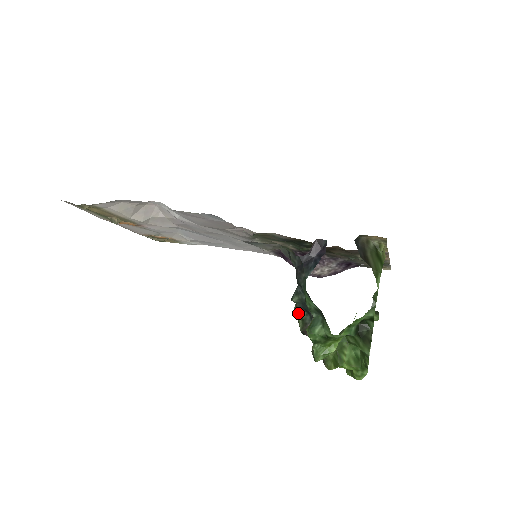
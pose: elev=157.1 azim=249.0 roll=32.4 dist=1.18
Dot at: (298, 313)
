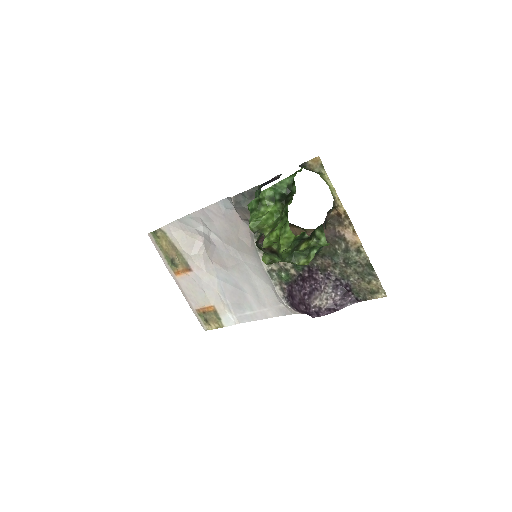
Dot at: (259, 236)
